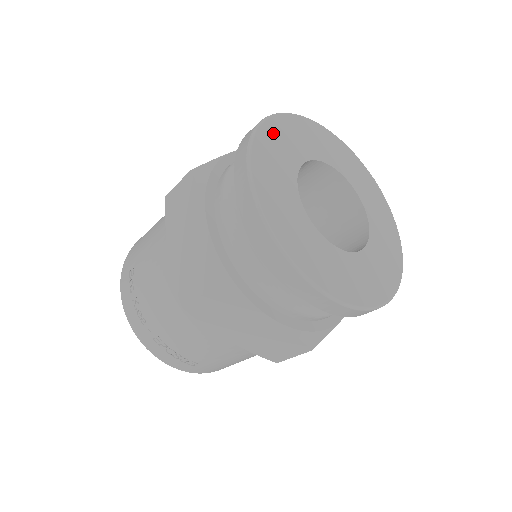
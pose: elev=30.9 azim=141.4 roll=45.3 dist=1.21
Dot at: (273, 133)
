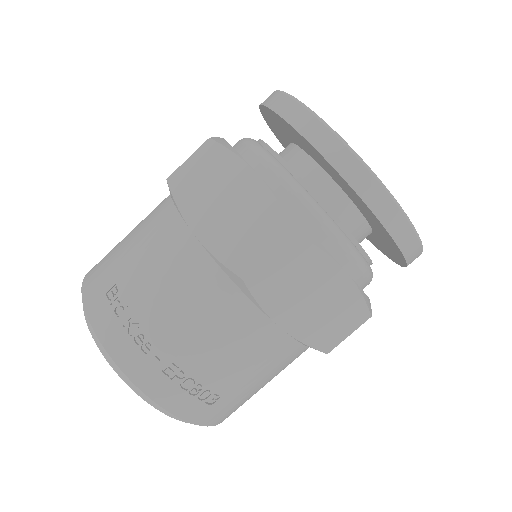
Dot at: occluded
